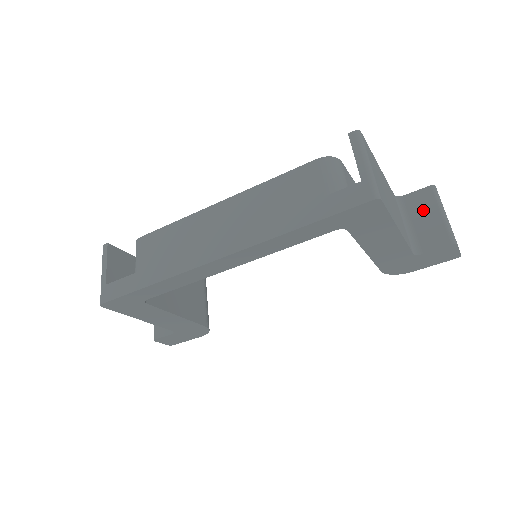
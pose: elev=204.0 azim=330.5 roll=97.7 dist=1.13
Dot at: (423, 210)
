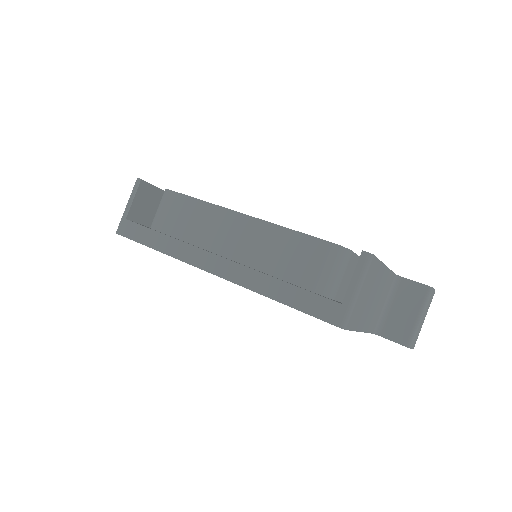
Dot at: (408, 302)
